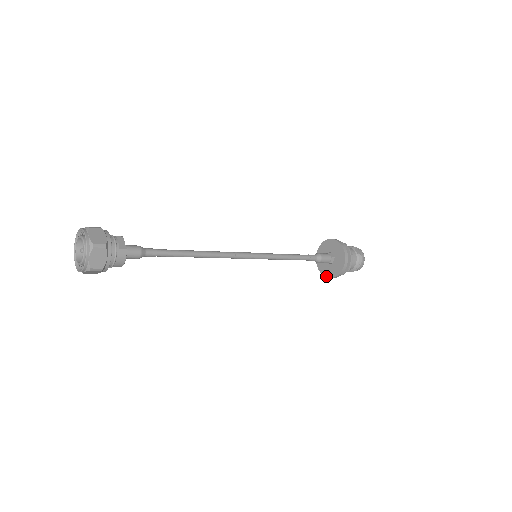
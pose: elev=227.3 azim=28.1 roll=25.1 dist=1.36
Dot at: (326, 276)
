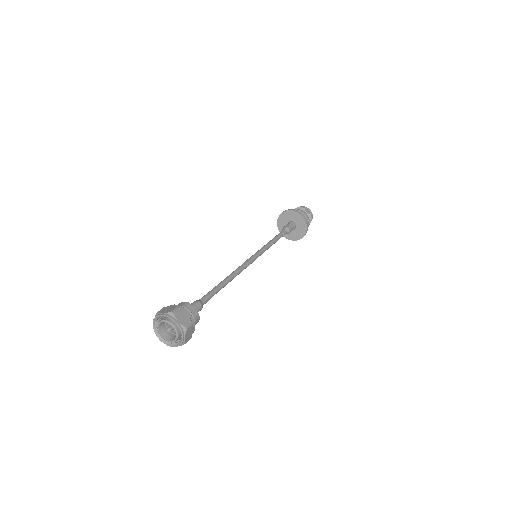
Dot at: (290, 239)
